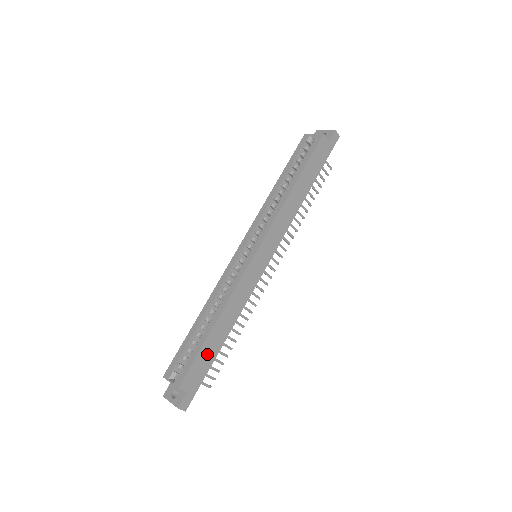
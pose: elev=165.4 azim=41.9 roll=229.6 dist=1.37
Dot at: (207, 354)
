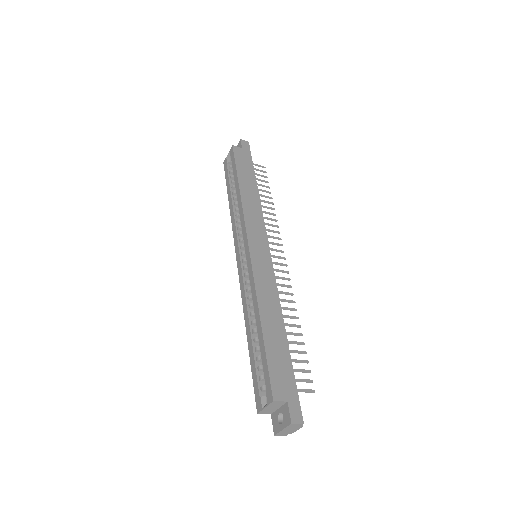
Dot at: (277, 354)
